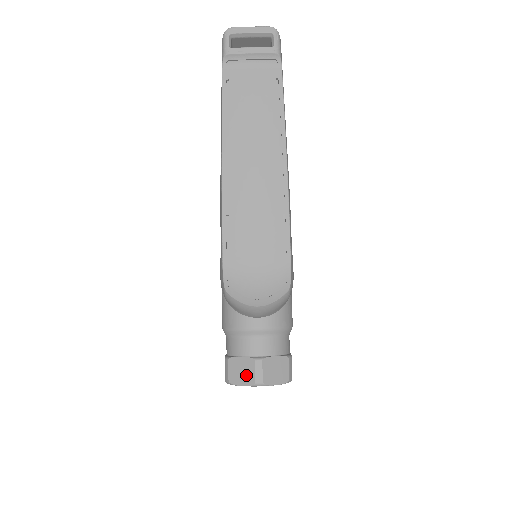
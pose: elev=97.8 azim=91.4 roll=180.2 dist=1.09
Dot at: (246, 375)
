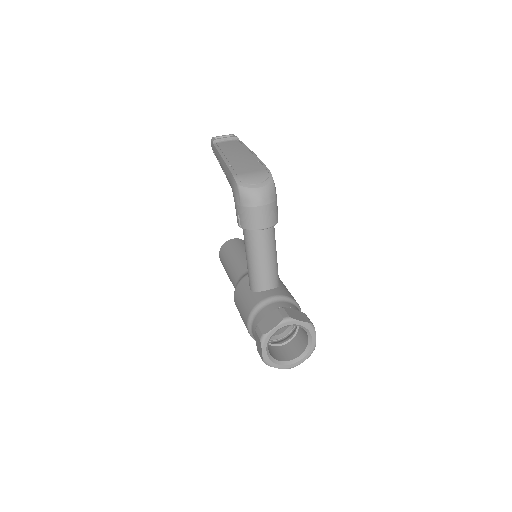
Dot at: (274, 320)
